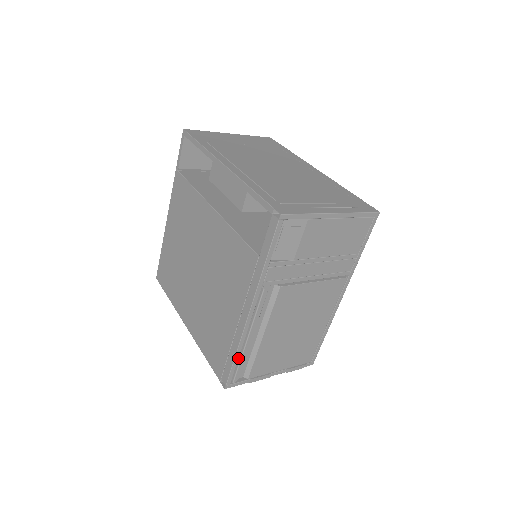
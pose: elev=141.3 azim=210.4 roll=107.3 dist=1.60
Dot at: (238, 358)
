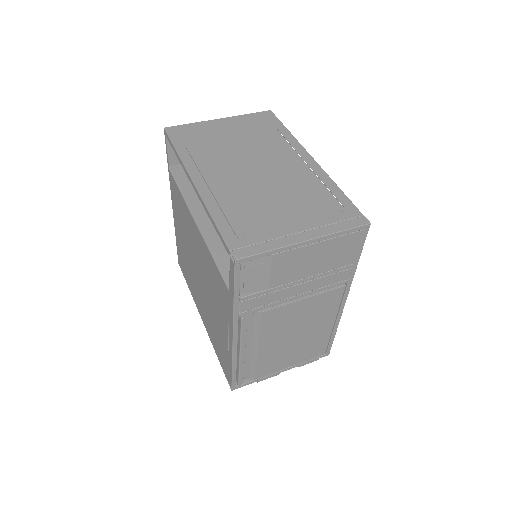
Dot at: (236, 369)
